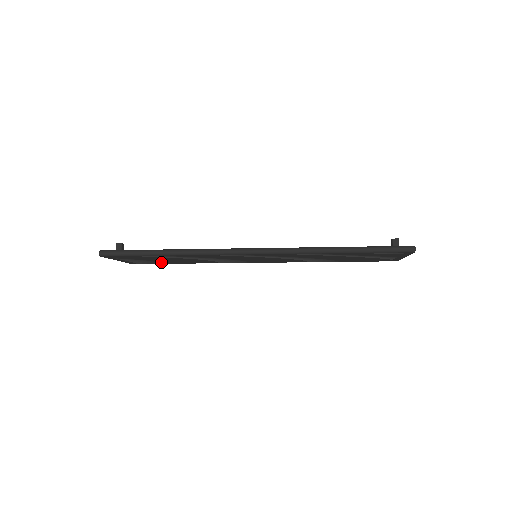
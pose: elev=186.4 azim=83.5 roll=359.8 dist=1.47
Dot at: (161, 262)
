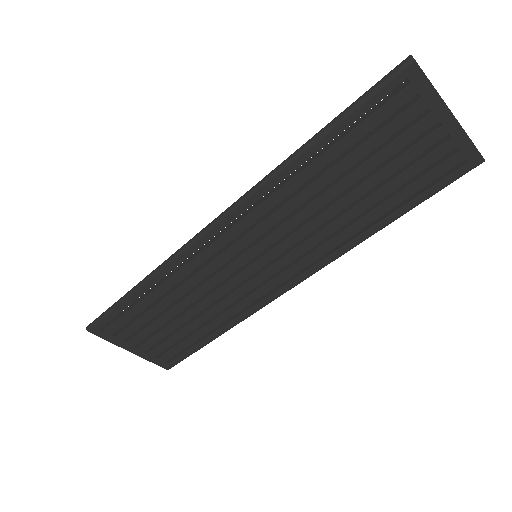
Dot at: (182, 342)
